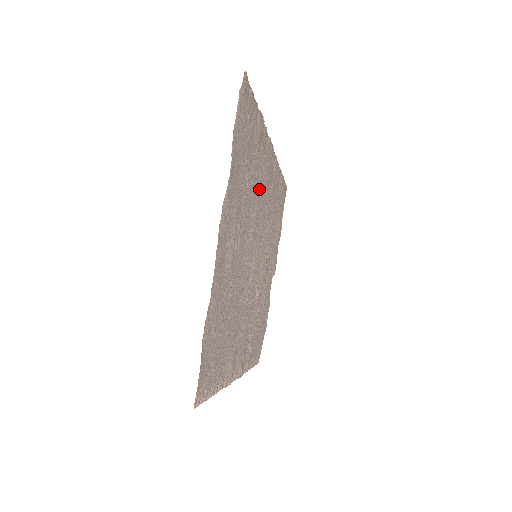
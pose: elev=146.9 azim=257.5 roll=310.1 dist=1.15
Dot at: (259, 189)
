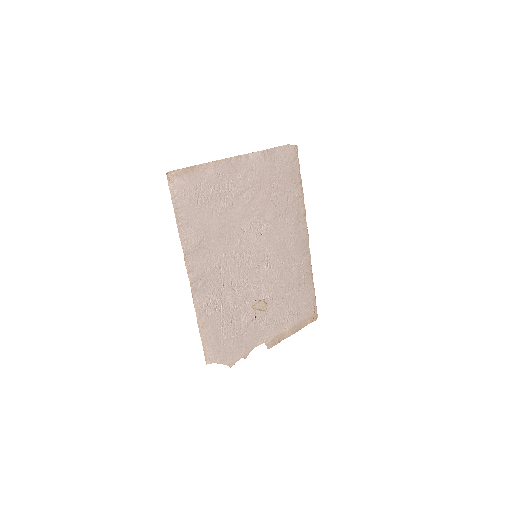
Dot at: (282, 226)
